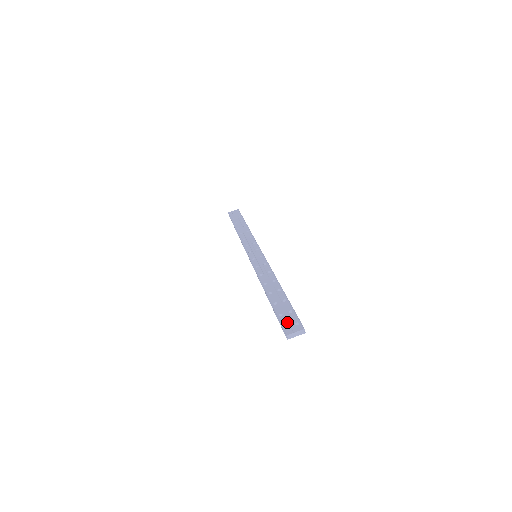
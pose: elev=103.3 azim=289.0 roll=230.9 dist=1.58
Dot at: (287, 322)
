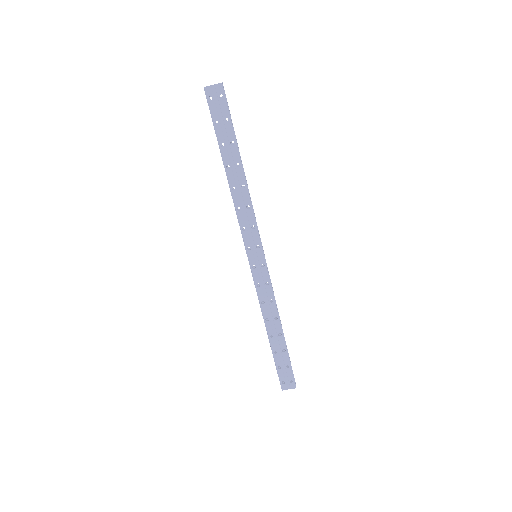
Dot at: (284, 378)
